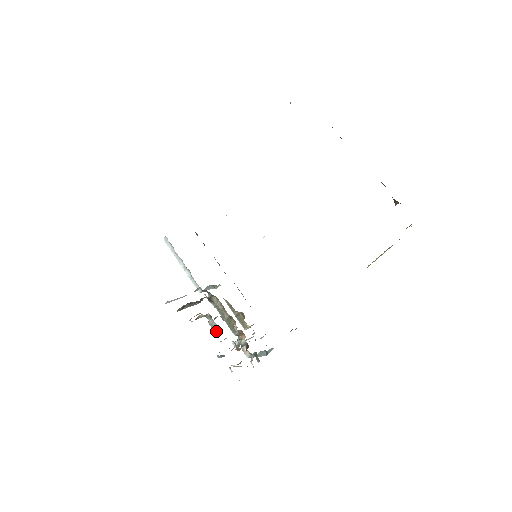
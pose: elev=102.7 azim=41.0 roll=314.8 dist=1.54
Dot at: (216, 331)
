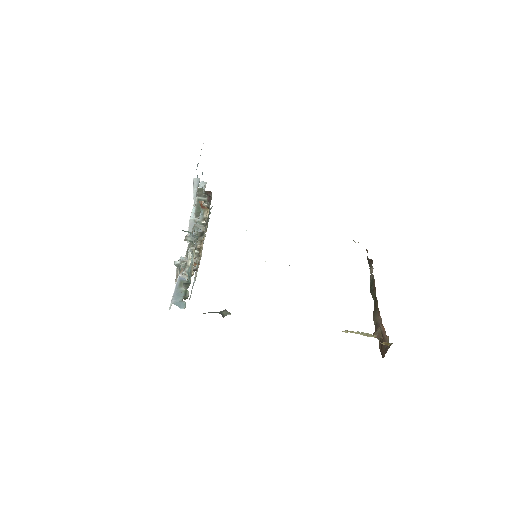
Dot at: (203, 229)
